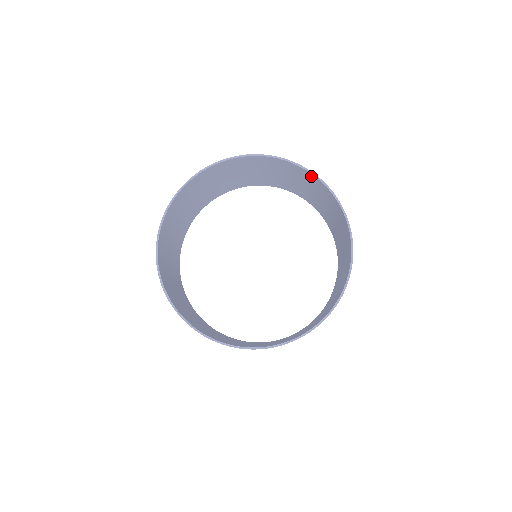
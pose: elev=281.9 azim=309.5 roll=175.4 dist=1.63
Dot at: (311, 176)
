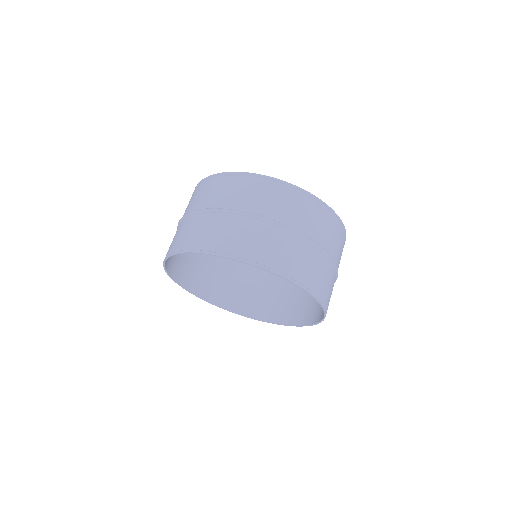
Dot at: (301, 281)
